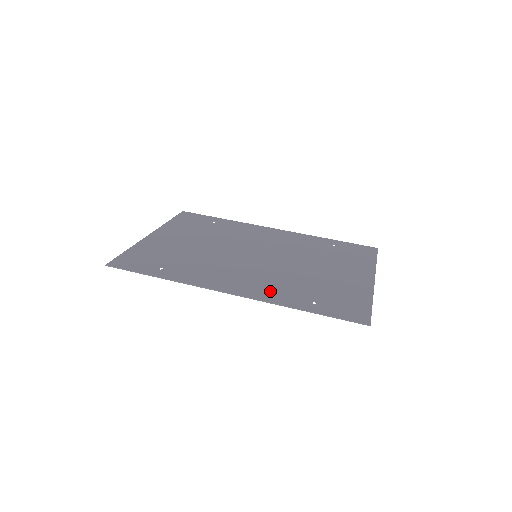
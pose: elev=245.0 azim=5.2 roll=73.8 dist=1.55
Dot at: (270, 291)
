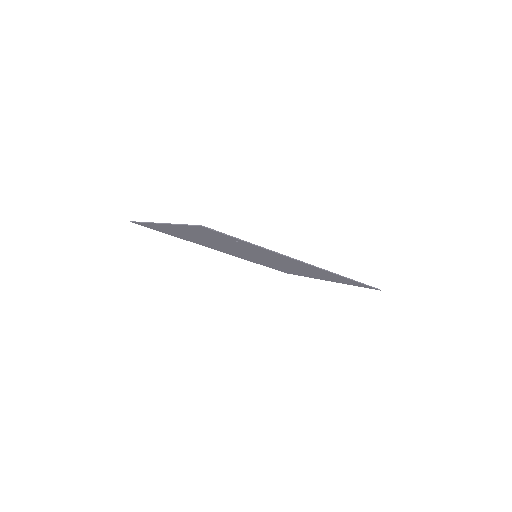
Dot at: (316, 269)
